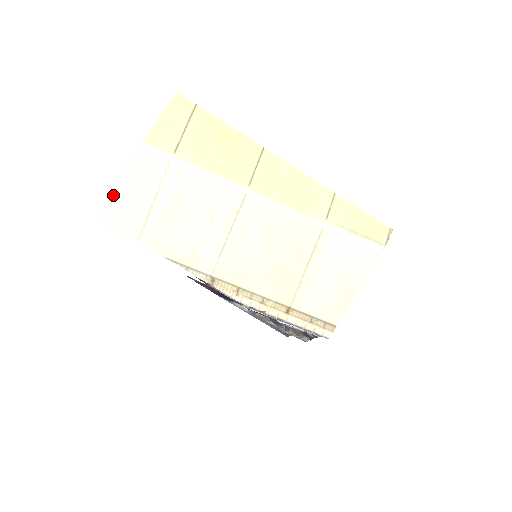
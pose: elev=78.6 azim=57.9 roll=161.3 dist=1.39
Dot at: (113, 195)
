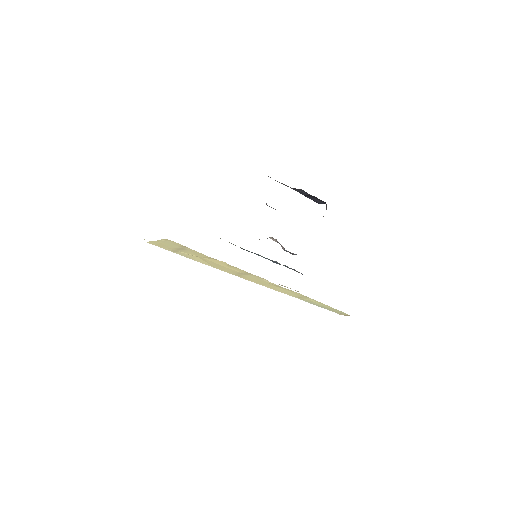
Dot at: occluded
